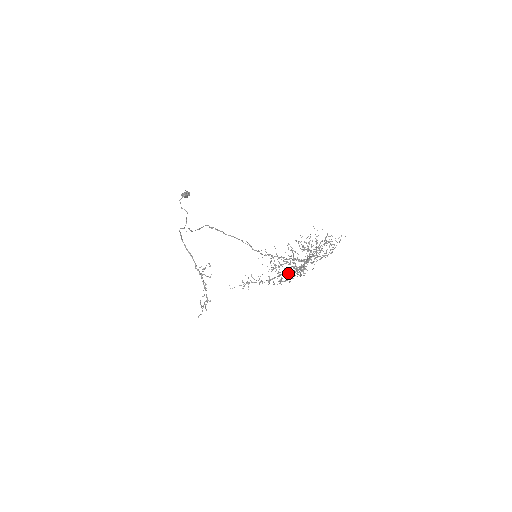
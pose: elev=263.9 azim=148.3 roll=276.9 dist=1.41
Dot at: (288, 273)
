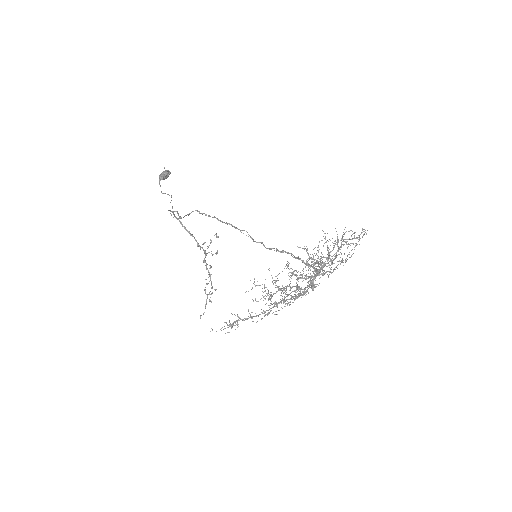
Dot at: (288, 303)
